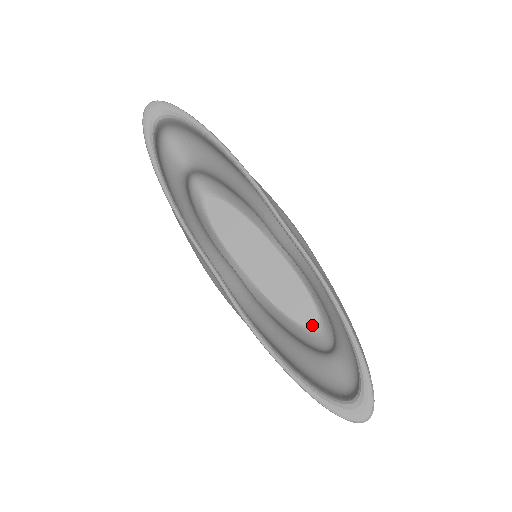
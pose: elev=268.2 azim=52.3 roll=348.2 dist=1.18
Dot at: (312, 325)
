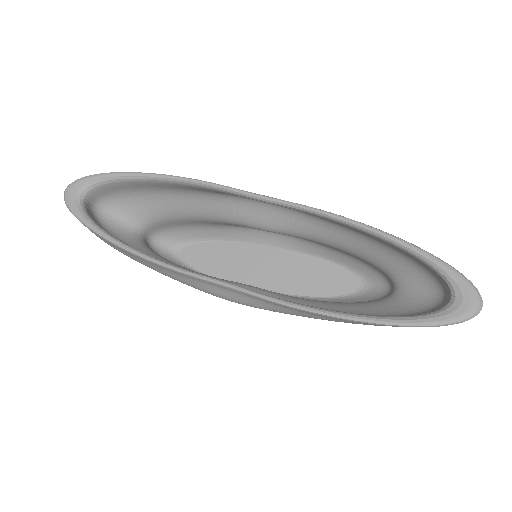
Dot at: (356, 288)
